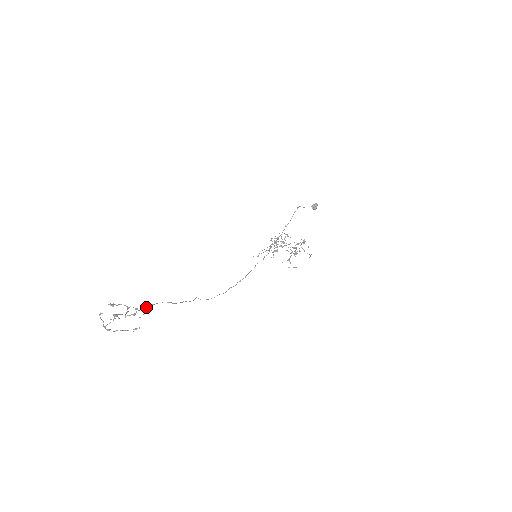
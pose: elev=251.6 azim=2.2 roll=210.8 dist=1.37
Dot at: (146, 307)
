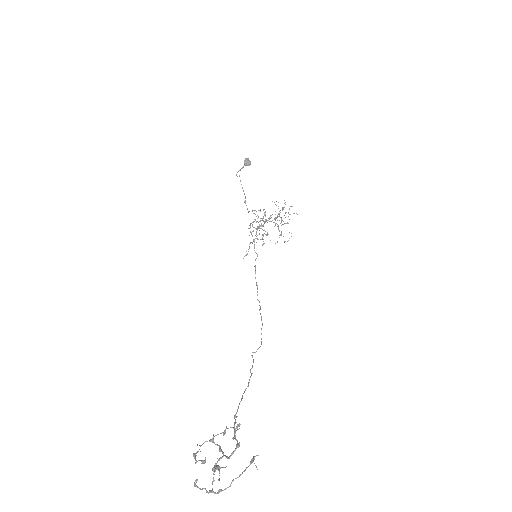
Dot at: occluded
